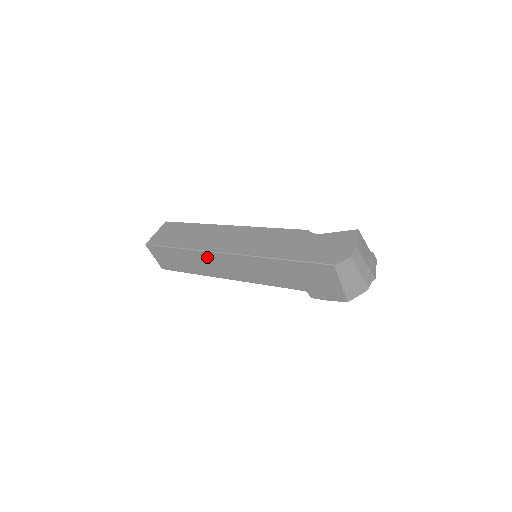
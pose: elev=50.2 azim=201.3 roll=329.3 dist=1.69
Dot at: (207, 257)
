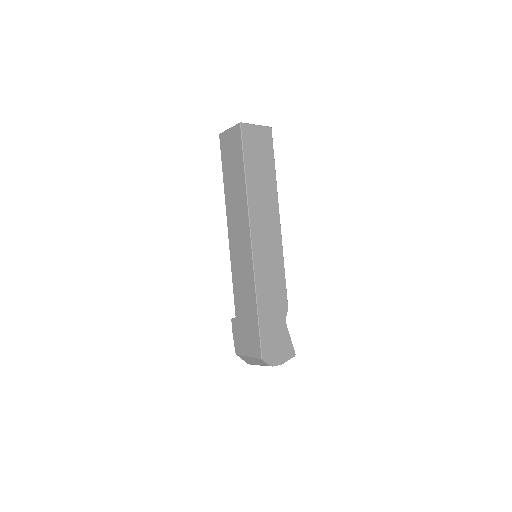
Dot at: (243, 214)
